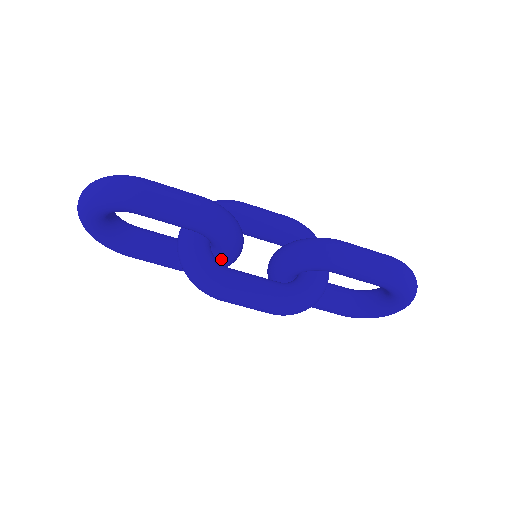
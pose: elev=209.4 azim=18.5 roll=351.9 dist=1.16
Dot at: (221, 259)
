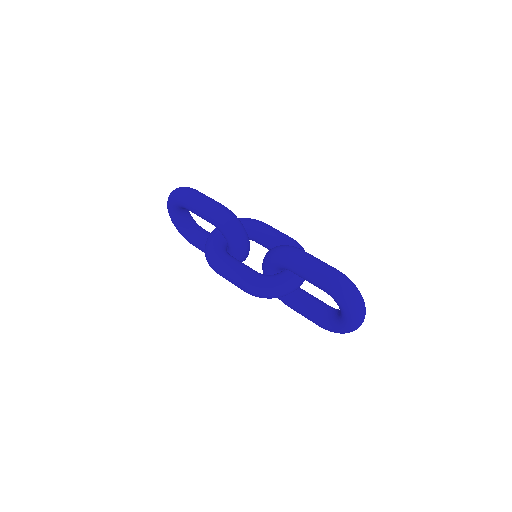
Dot at: (231, 251)
